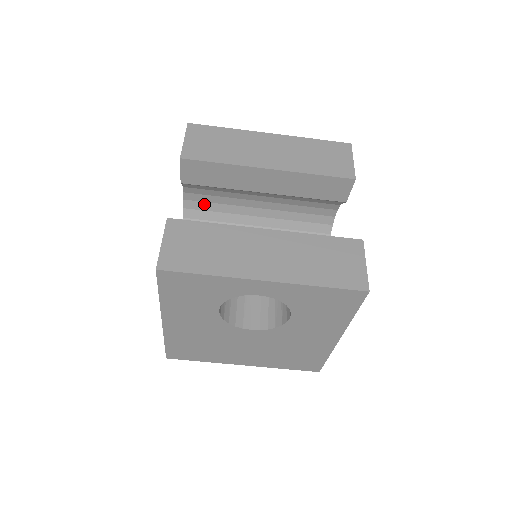
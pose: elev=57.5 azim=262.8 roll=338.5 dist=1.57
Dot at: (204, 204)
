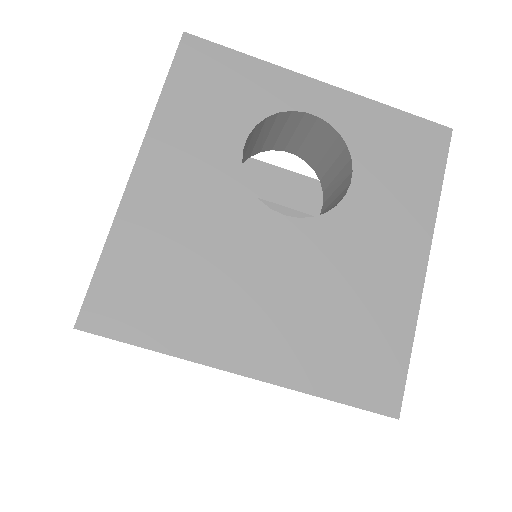
Dot at: occluded
